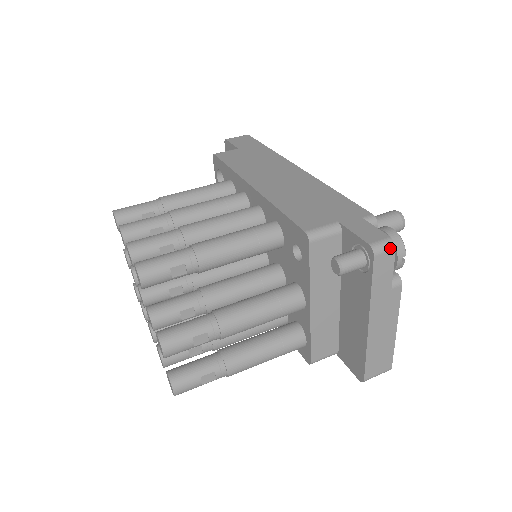
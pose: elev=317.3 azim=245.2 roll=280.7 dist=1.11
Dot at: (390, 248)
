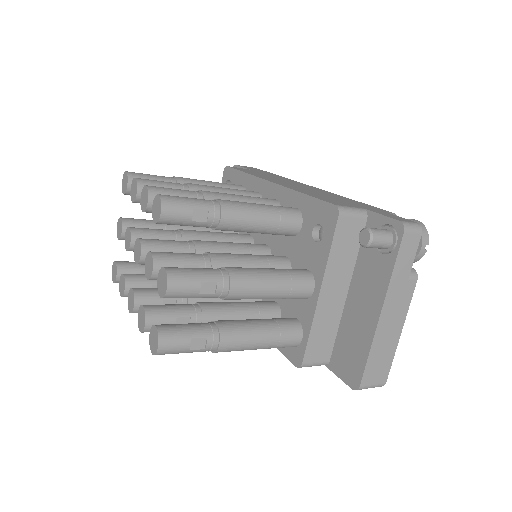
Dot at: (418, 231)
